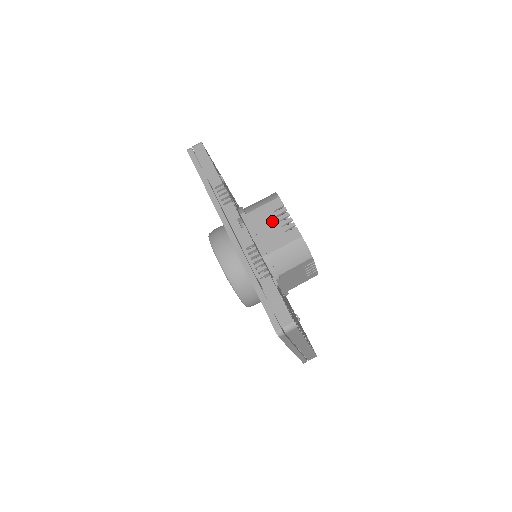
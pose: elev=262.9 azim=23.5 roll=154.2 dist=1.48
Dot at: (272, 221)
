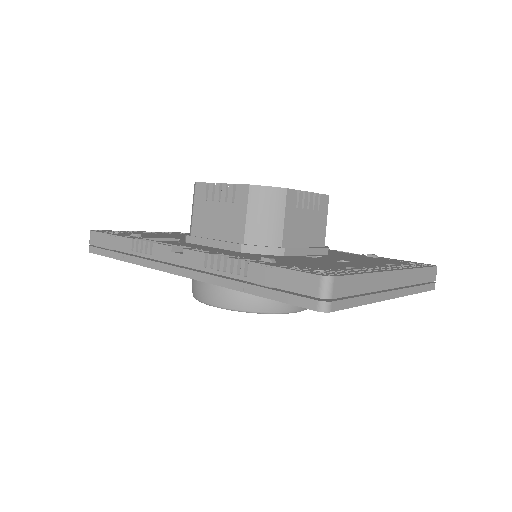
Dot at: (214, 210)
